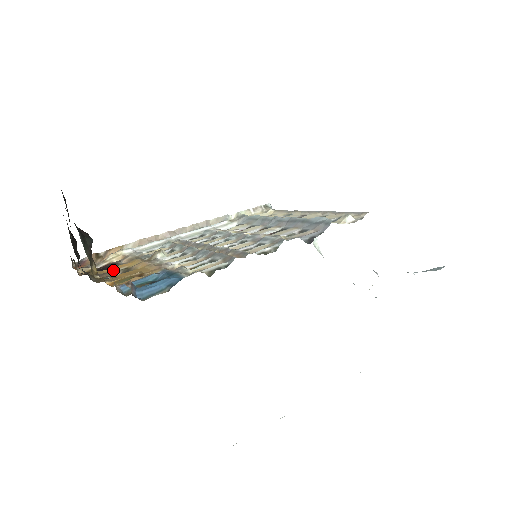
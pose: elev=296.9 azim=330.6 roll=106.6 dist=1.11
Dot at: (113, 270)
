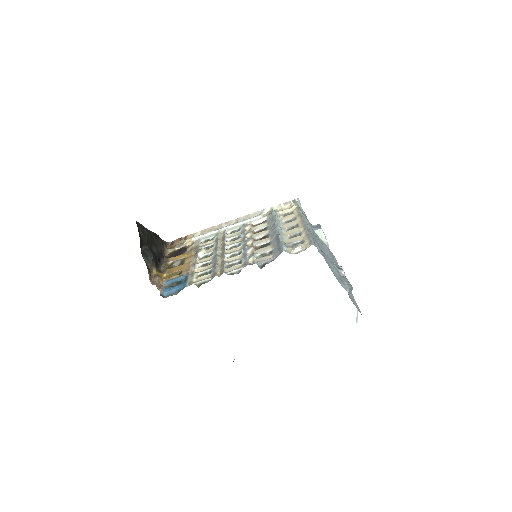
Dot at: (178, 259)
